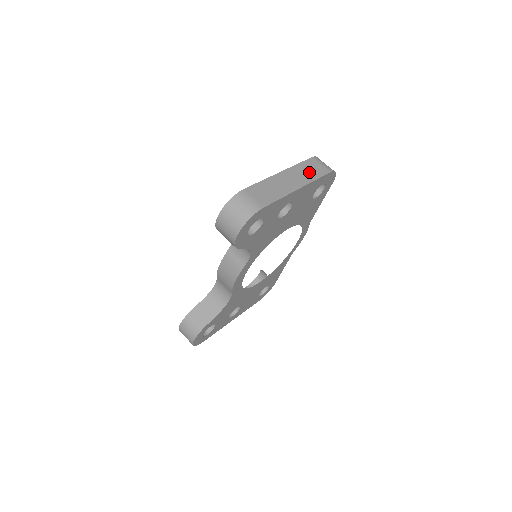
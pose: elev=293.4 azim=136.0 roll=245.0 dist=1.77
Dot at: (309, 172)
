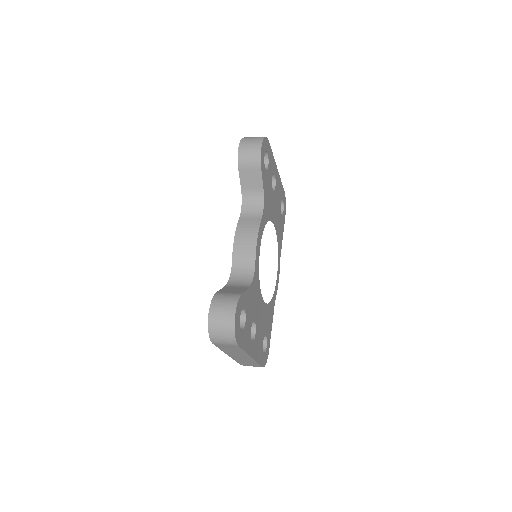
Dot at: occluded
